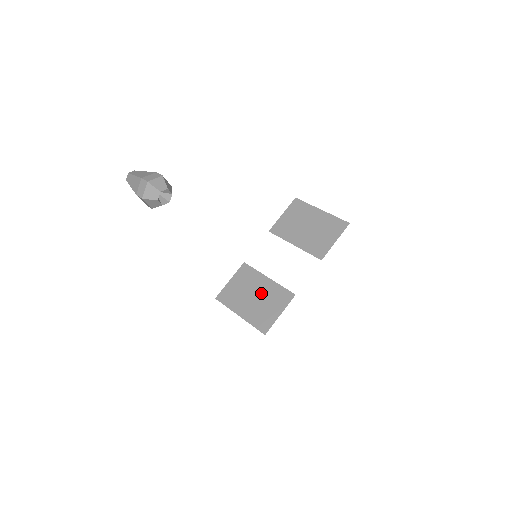
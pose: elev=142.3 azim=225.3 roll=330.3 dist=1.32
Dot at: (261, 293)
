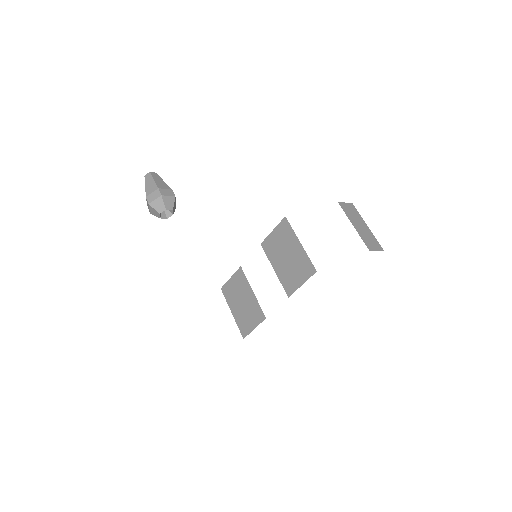
Dot at: (246, 302)
